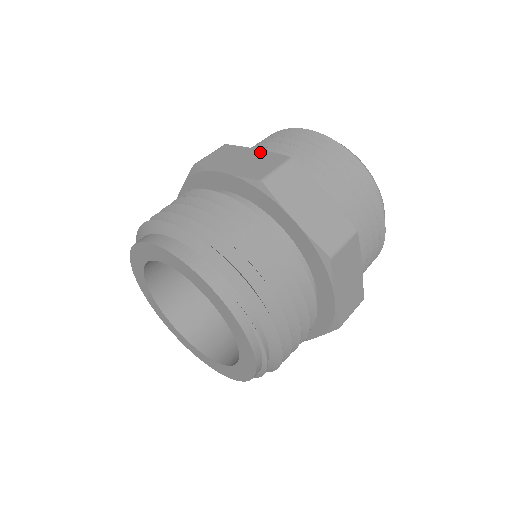
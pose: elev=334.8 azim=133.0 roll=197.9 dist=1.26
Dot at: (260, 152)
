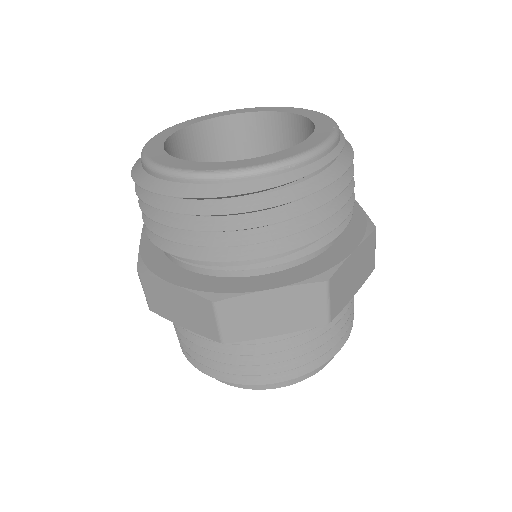
Dot at: (281, 293)
